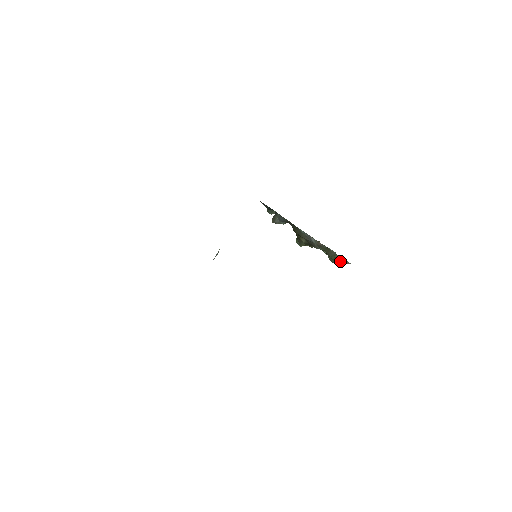
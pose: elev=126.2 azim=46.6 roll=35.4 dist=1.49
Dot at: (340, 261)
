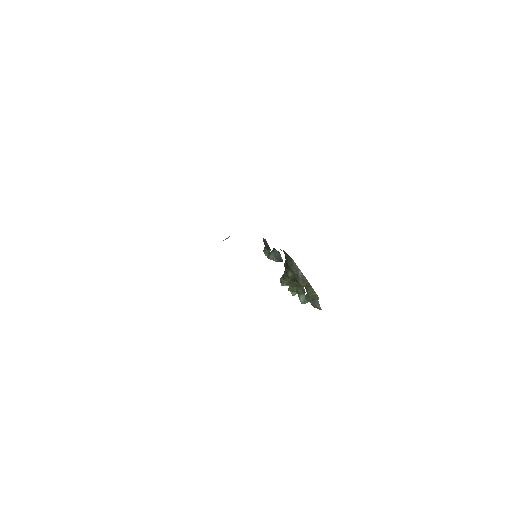
Dot at: (314, 301)
